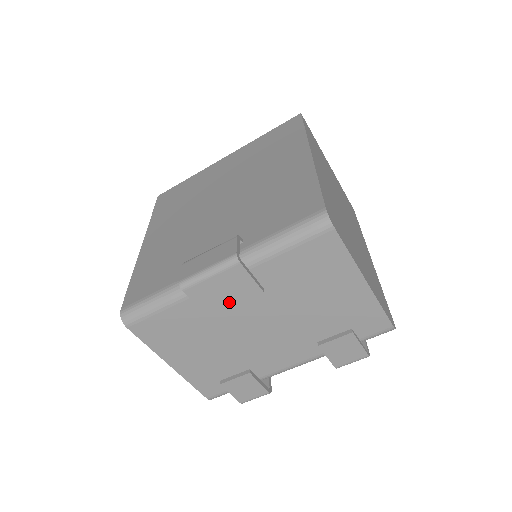
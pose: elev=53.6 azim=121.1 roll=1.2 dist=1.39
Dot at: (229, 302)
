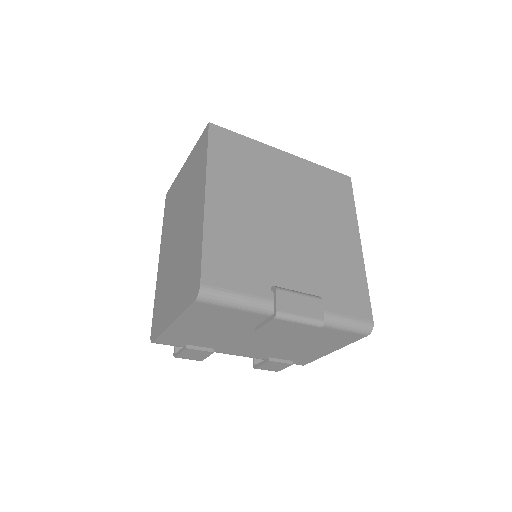
Dot at: (280, 333)
